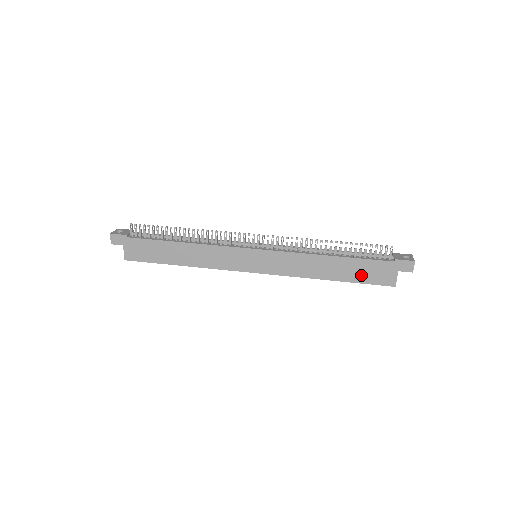
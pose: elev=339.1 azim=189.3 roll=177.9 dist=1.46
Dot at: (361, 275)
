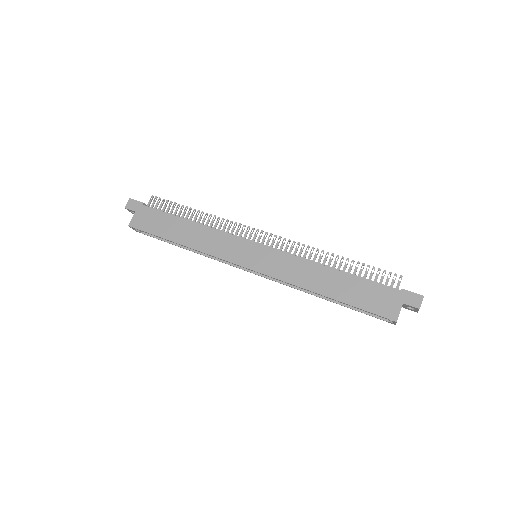
Dot at: (360, 298)
